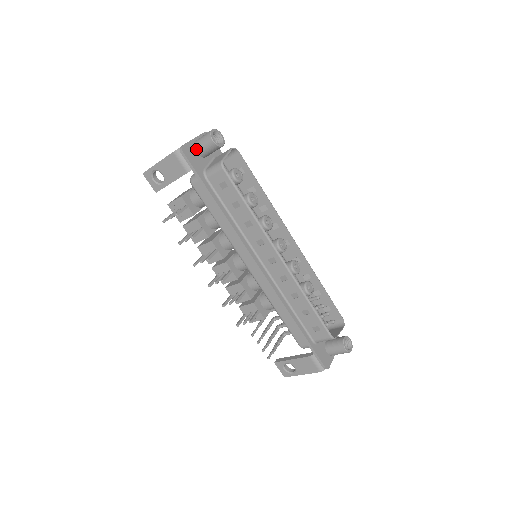
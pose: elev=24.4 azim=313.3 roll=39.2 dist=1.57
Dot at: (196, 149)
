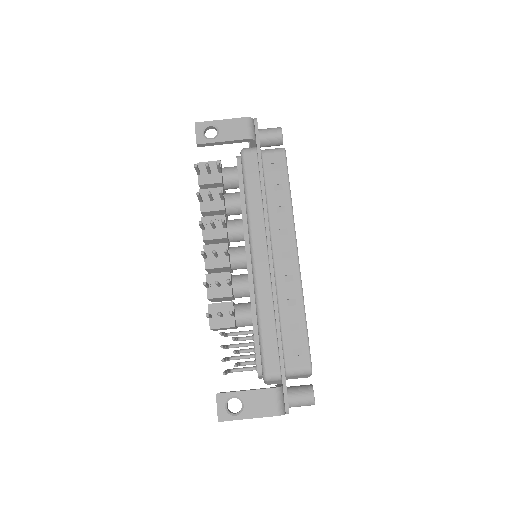
Dot at: (260, 132)
